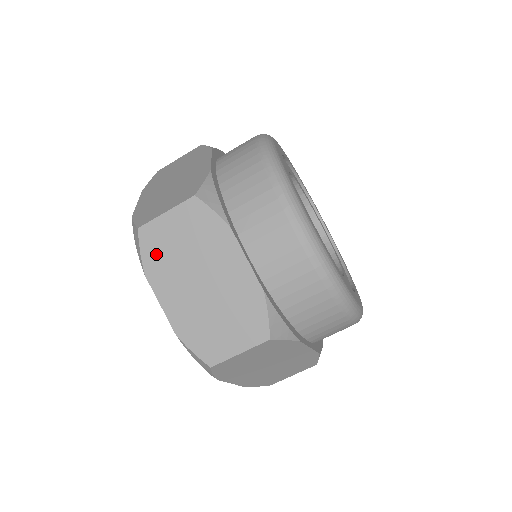
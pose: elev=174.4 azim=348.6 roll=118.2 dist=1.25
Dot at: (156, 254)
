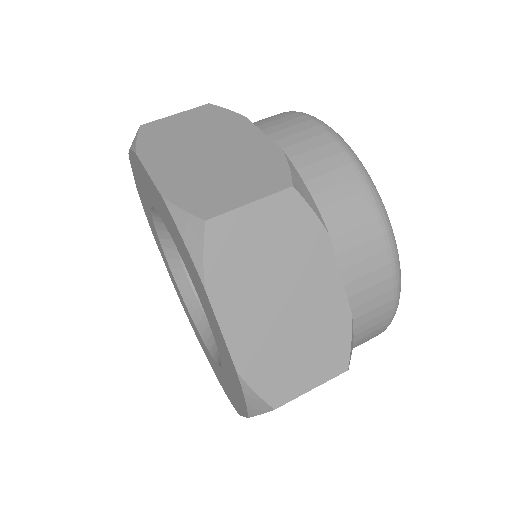
Dot at: (227, 260)
